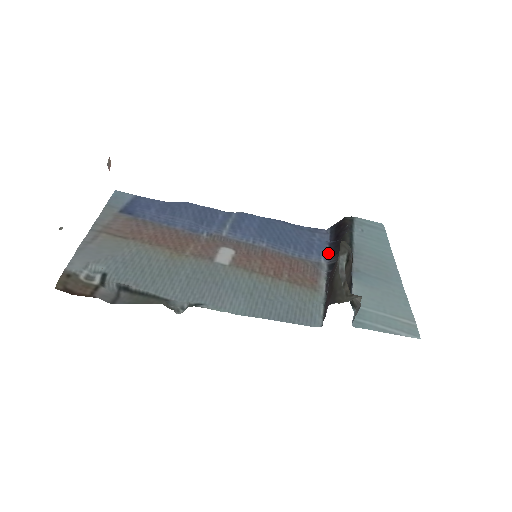
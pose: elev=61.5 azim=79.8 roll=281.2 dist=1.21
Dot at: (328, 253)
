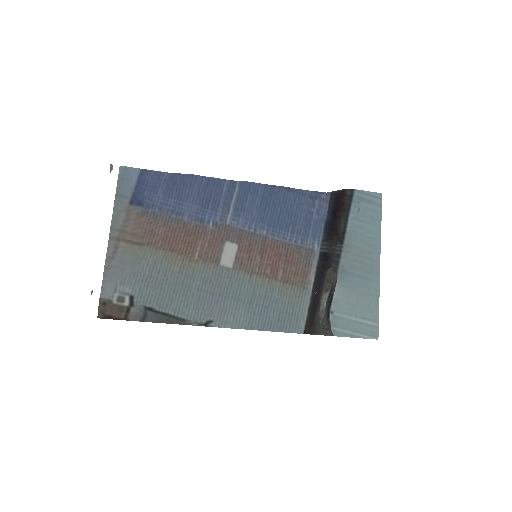
Dot at: (322, 235)
